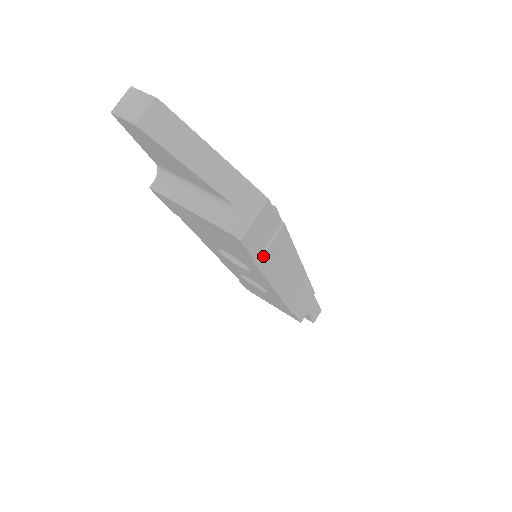
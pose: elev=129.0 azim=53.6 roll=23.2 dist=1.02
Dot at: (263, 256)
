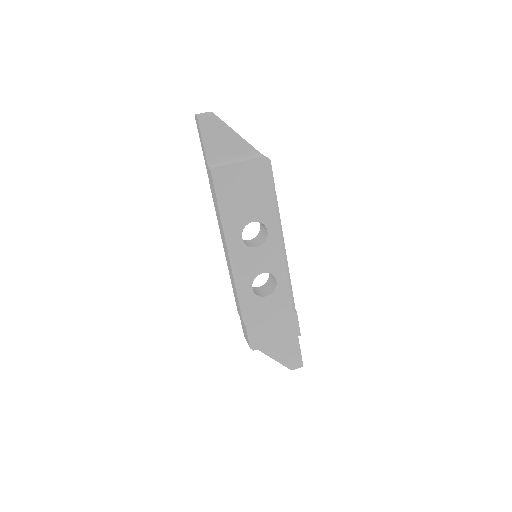
Dot at: (275, 192)
